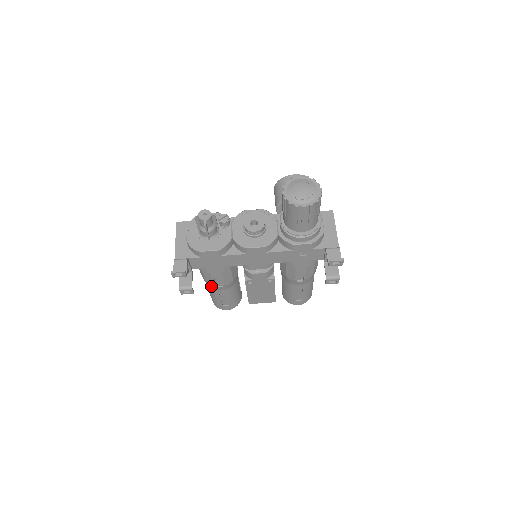
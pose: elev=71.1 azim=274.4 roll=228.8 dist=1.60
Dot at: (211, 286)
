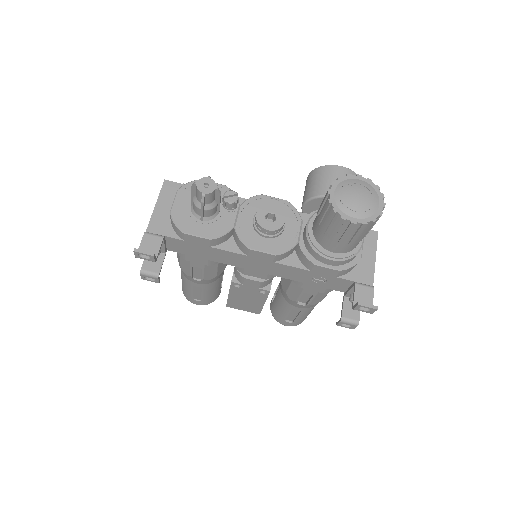
Dot at: (186, 275)
